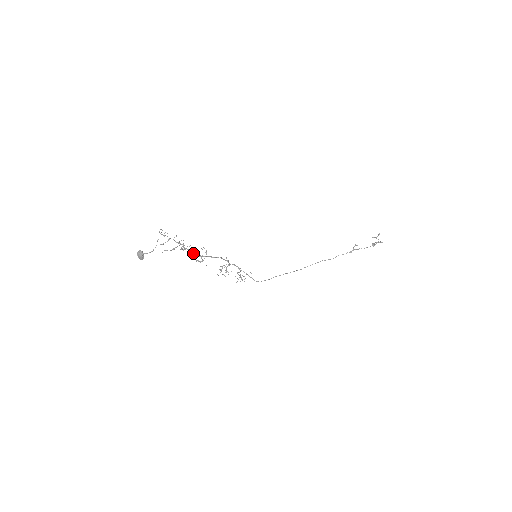
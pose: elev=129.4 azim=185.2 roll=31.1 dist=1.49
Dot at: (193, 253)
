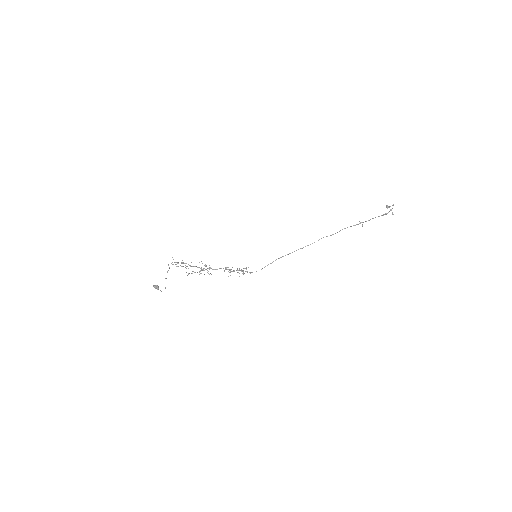
Dot at: (199, 272)
